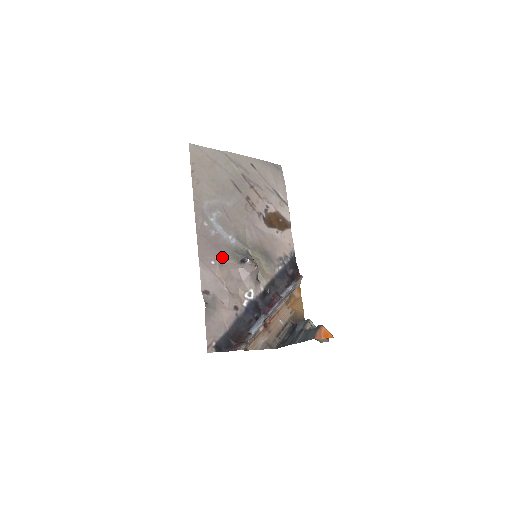
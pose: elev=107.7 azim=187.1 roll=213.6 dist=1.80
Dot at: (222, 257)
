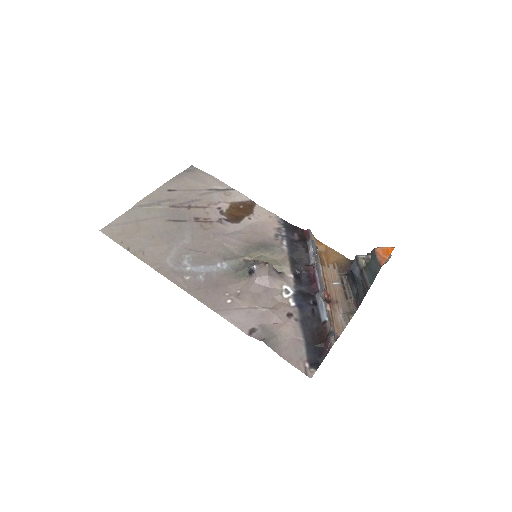
Dot at: (231, 288)
